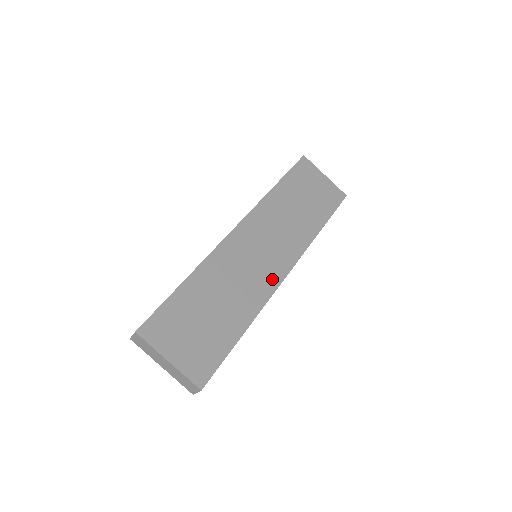
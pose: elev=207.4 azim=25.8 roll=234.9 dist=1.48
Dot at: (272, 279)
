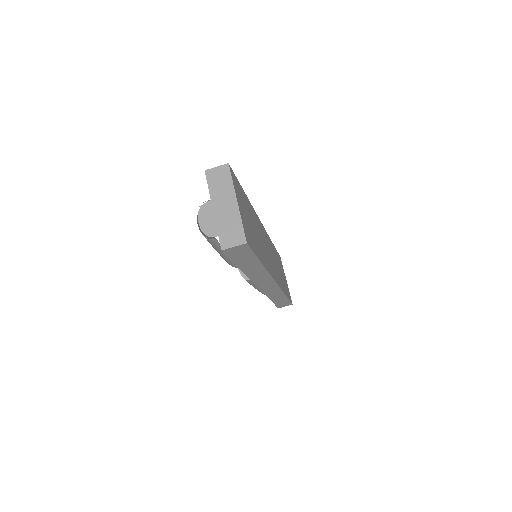
Dot at: (271, 270)
